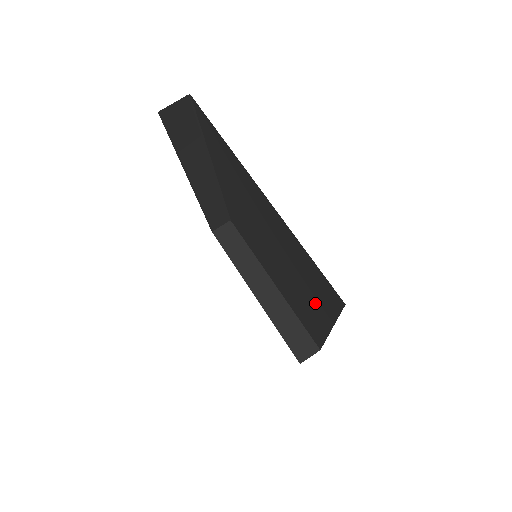
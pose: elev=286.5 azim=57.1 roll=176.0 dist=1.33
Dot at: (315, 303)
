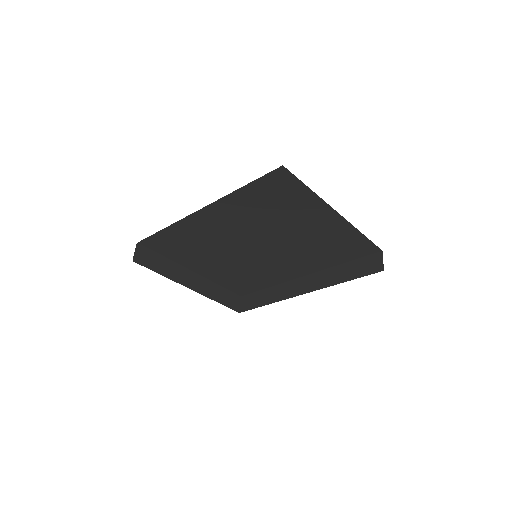
Dot at: (313, 262)
